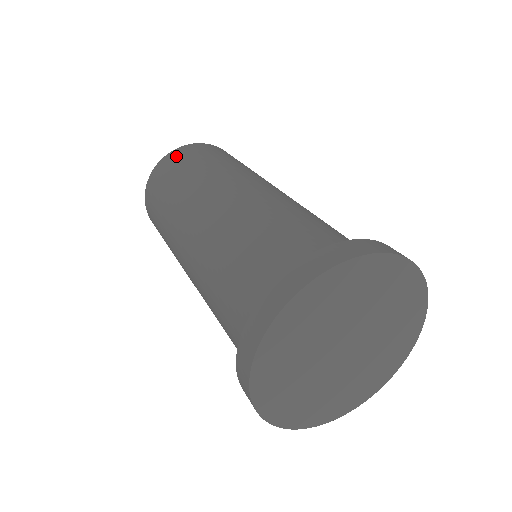
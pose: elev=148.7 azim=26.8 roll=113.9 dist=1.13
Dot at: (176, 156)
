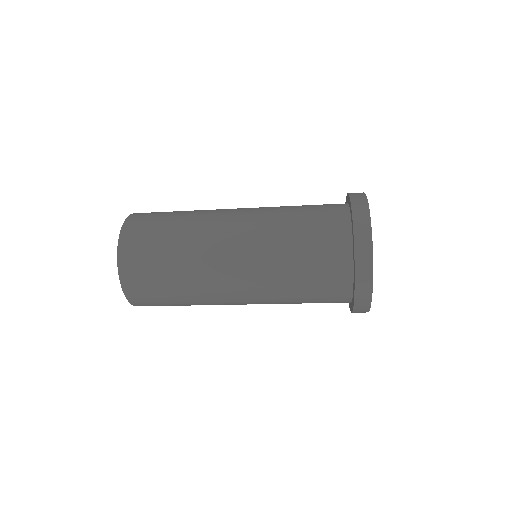
Dot at: occluded
